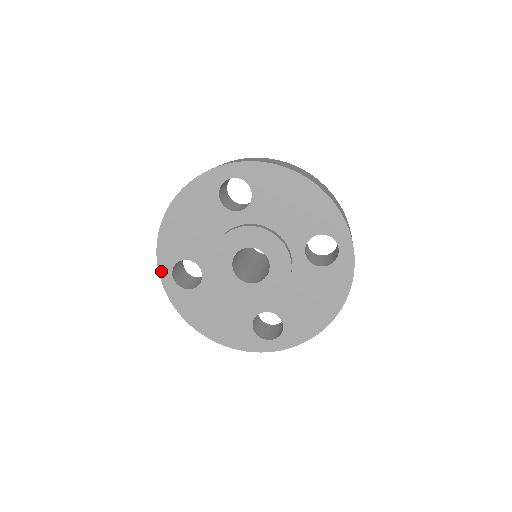
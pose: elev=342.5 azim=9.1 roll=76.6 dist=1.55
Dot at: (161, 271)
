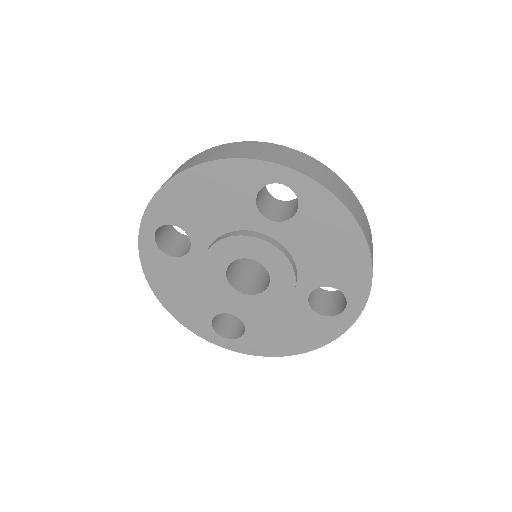
Dot at: (213, 341)
